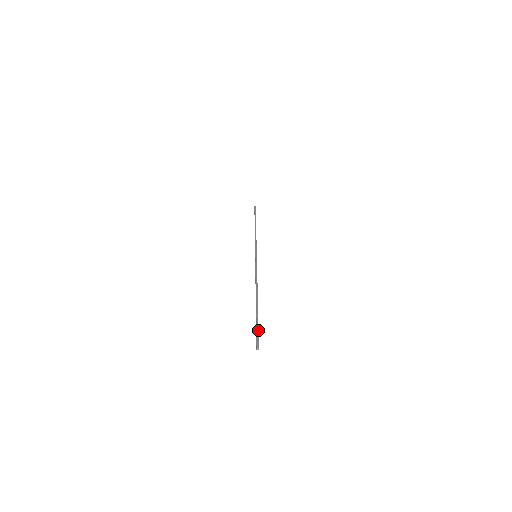
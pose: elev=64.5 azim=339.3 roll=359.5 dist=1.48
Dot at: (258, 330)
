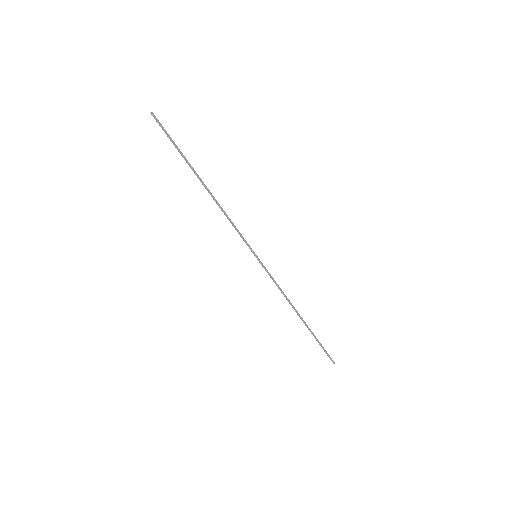
Dot at: occluded
